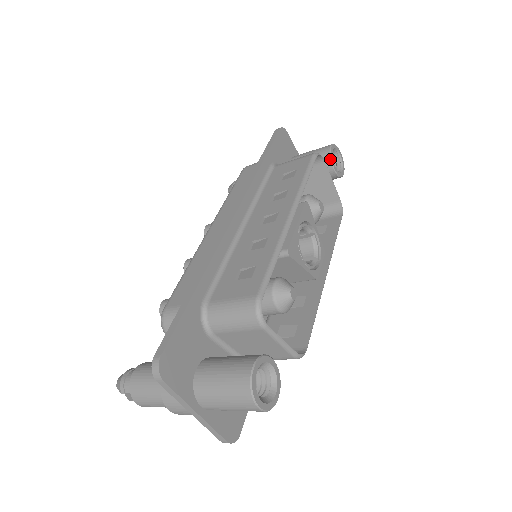
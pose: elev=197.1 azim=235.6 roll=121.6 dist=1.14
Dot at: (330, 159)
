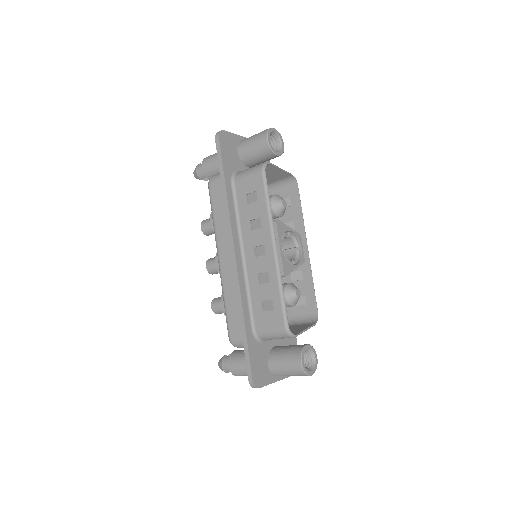
Dot at: (272, 151)
